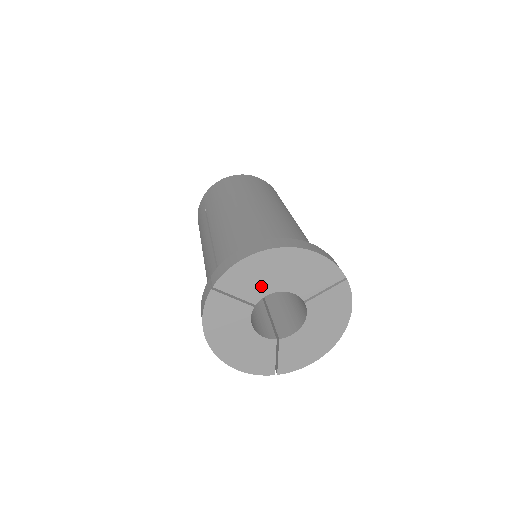
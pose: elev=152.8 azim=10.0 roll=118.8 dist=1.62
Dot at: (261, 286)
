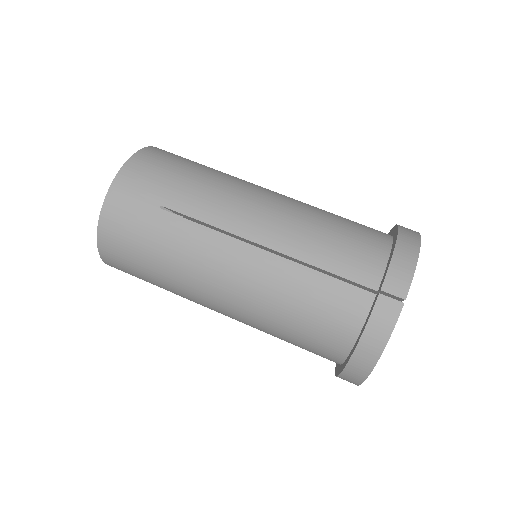
Dot at: occluded
